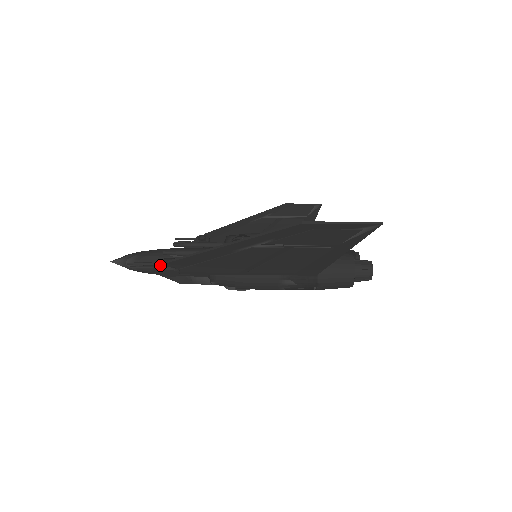
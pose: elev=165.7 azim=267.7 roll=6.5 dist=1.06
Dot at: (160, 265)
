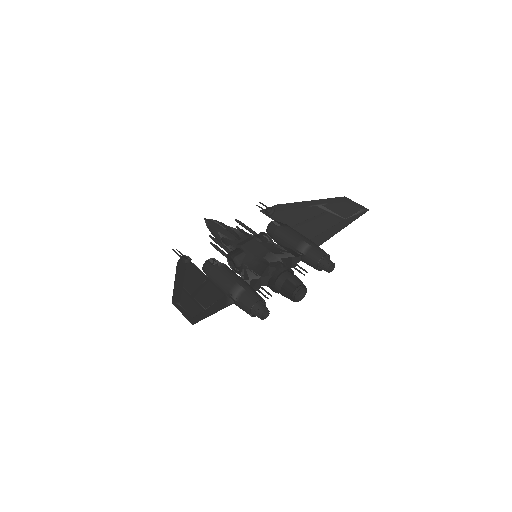
Dot at: (179, 259)
